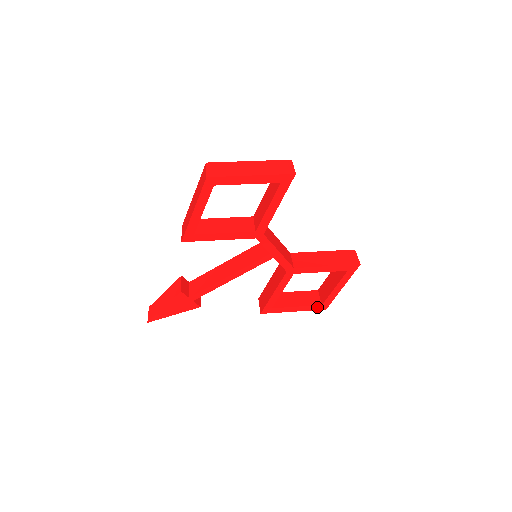
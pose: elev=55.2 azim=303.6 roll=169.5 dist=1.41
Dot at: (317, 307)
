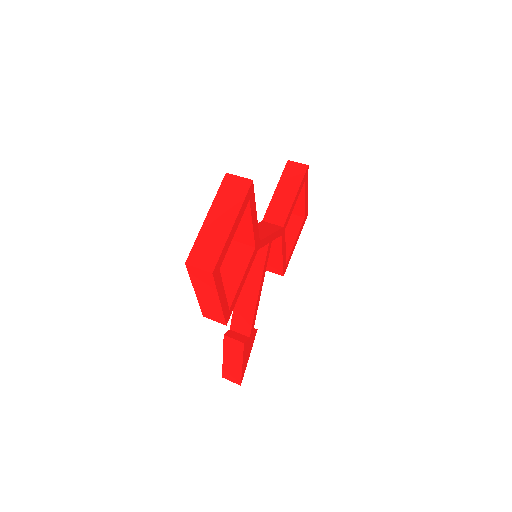
Dot at: (303, 223)
